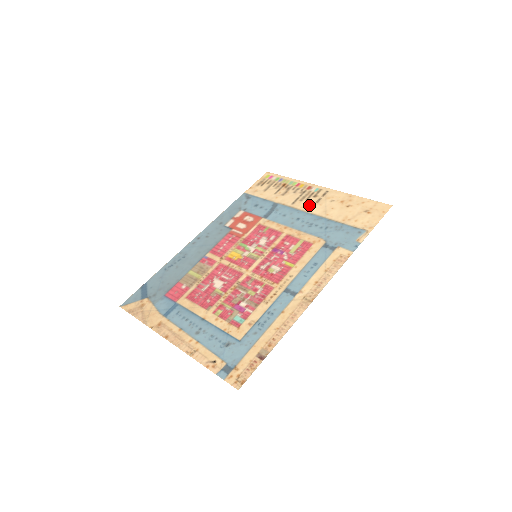
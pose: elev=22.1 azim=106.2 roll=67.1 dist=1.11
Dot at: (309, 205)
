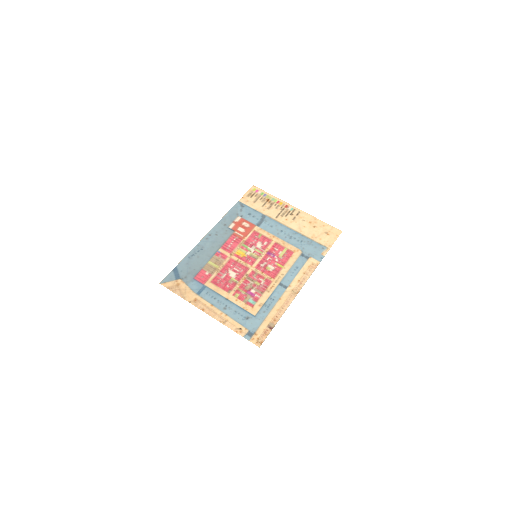
Dot at: (288, 221)
